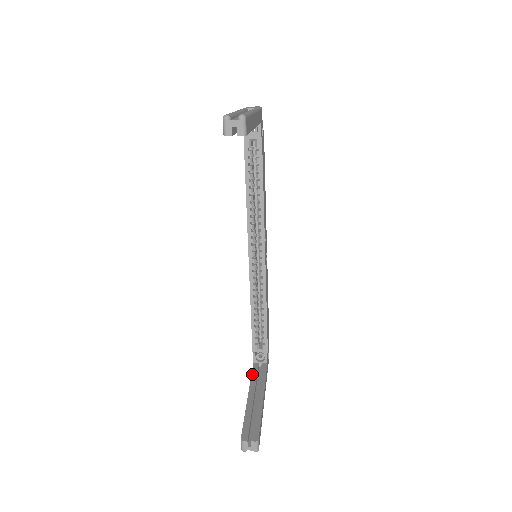
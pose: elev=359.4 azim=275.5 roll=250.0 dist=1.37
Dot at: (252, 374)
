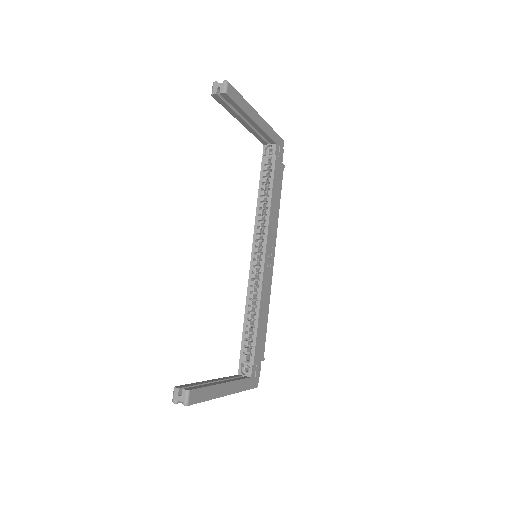
Dot at: (229, 376)
